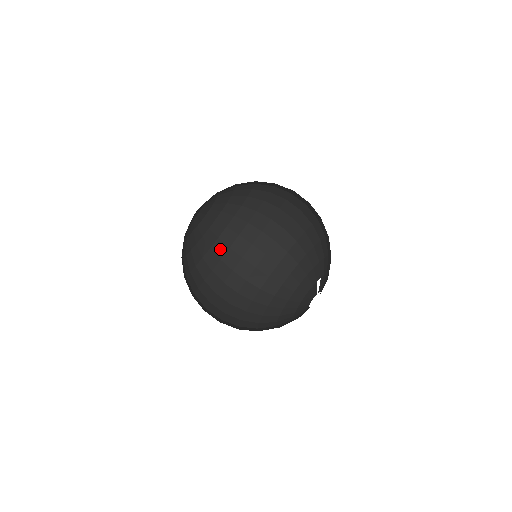
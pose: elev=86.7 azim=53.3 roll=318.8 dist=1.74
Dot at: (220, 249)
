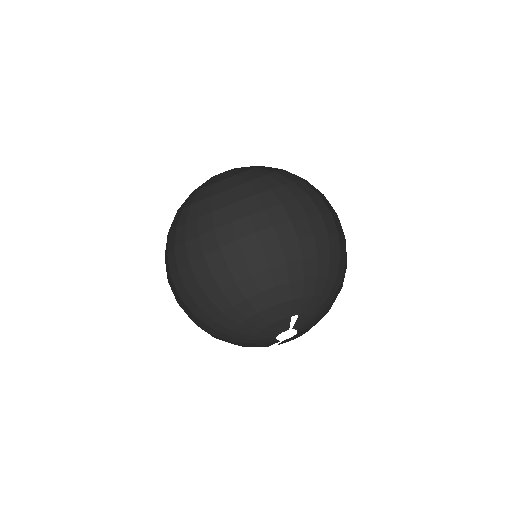
Dot at: (205, 225)
